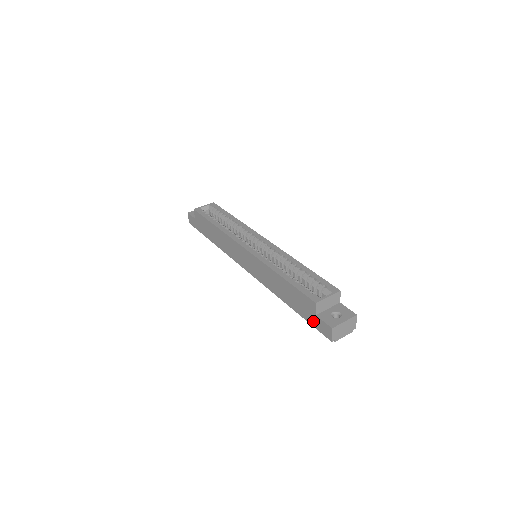
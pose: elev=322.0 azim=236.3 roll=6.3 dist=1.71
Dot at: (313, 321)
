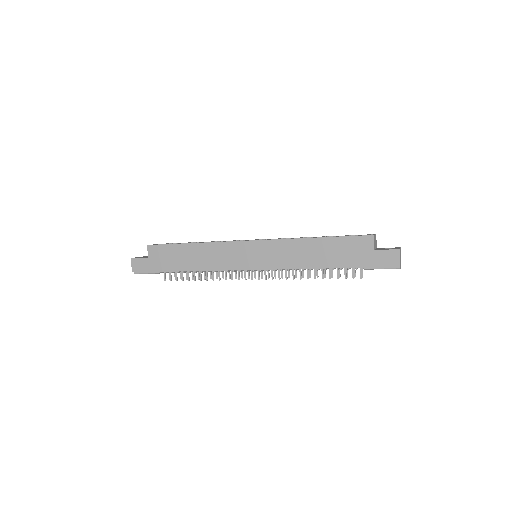
Dot at: (371, 260)
